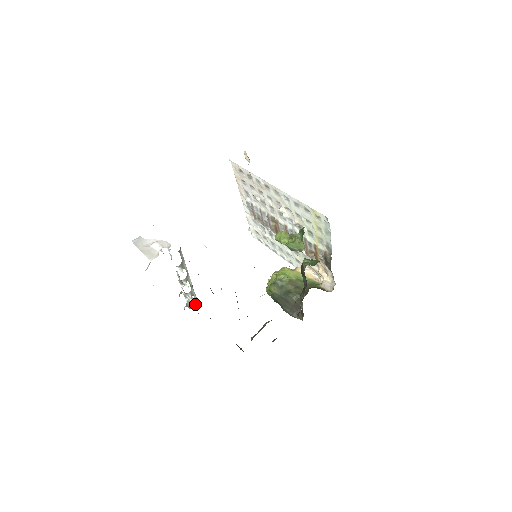
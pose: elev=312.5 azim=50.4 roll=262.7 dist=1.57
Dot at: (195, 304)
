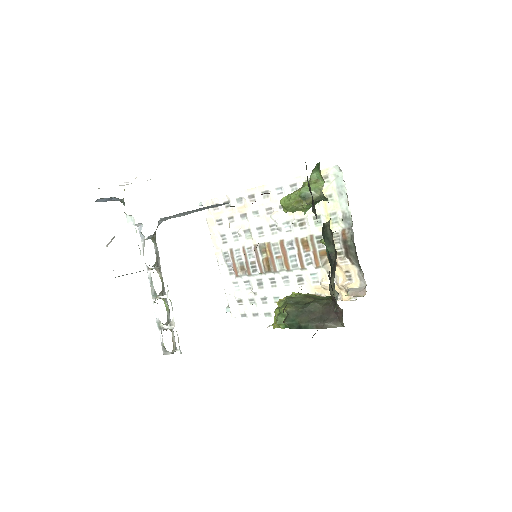
Dot at: (173, 350)
